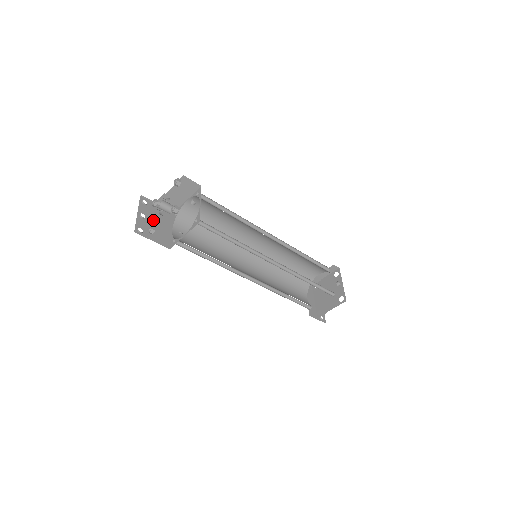
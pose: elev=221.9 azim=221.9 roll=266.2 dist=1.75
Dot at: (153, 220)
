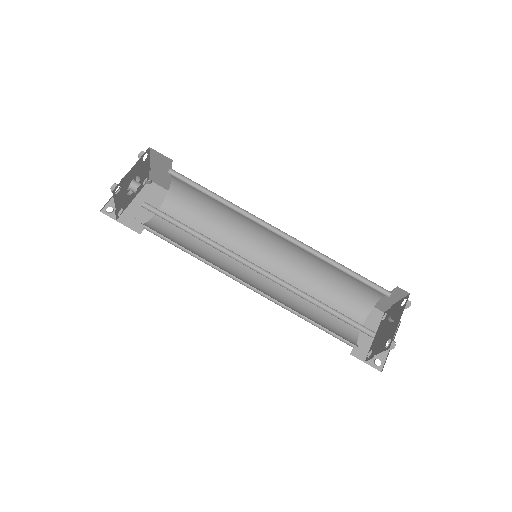
Dot at: (136, 199)
